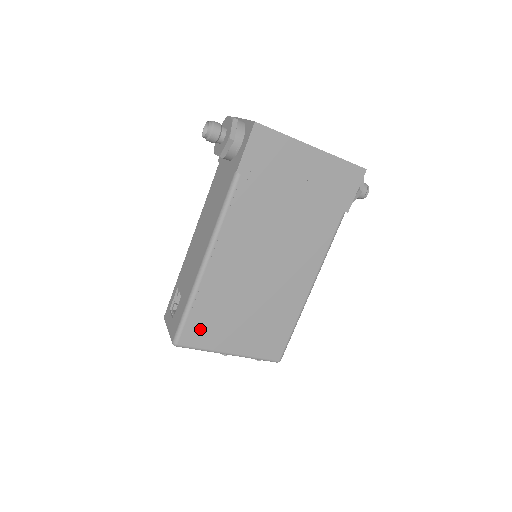
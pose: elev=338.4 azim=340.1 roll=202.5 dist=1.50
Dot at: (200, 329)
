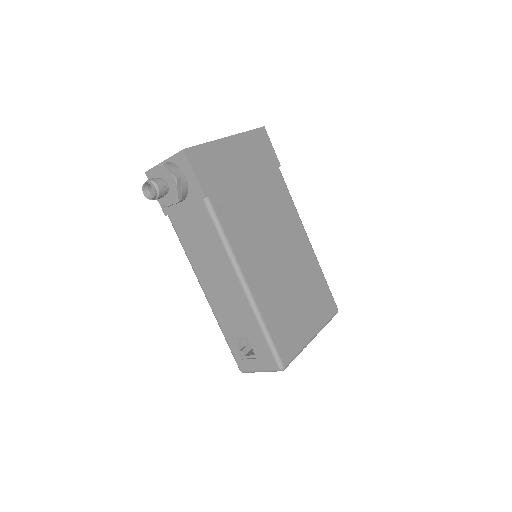
Dot at: (285, 339)
